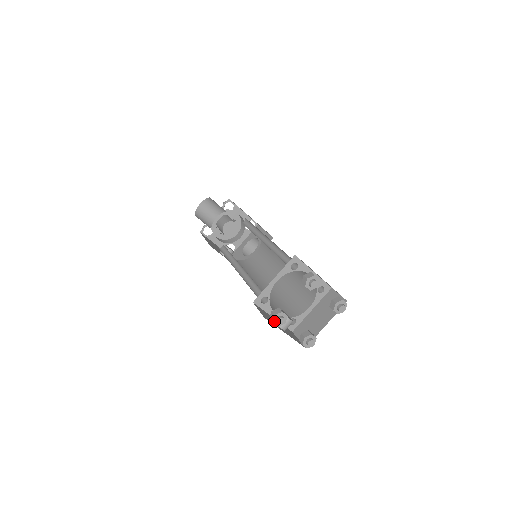
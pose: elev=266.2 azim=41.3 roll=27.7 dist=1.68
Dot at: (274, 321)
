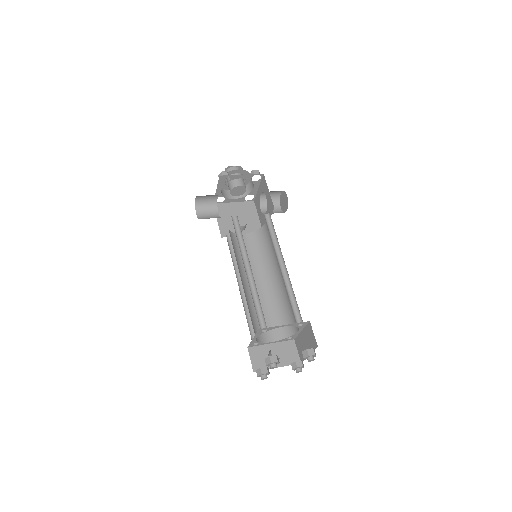
Dot at: occluded
